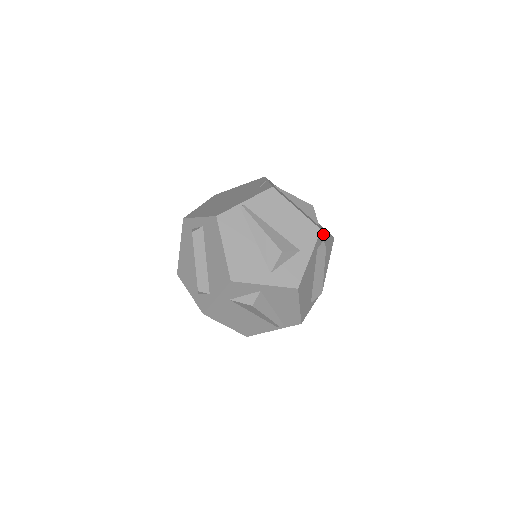
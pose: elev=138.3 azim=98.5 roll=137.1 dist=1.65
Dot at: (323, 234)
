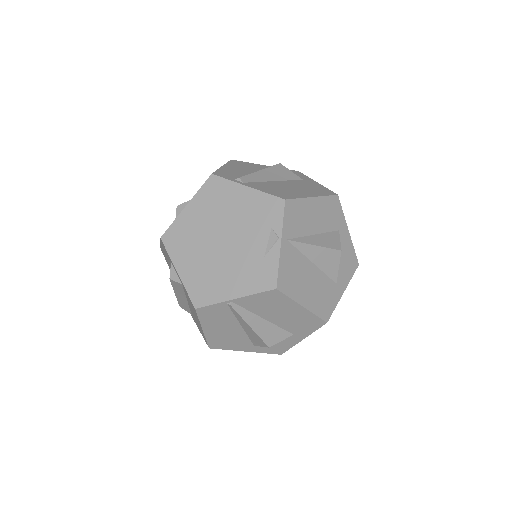
Dot at: (332, 310)
